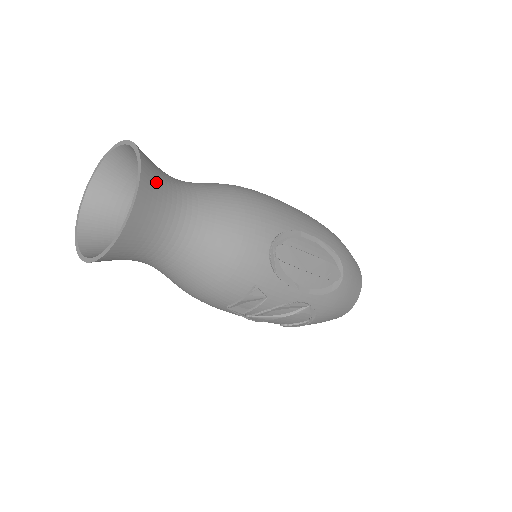
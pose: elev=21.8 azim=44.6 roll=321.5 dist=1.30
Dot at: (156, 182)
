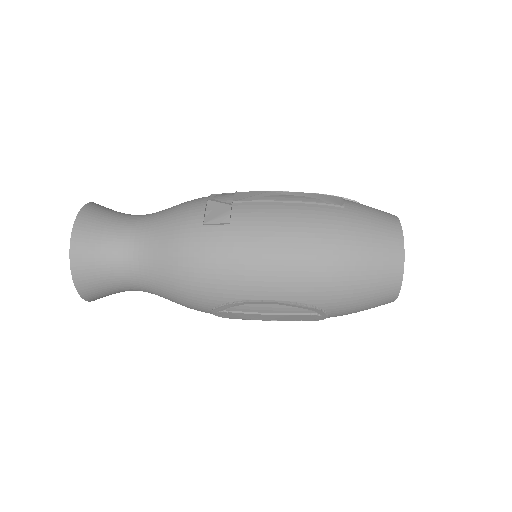
Dot at: (95, 281)
